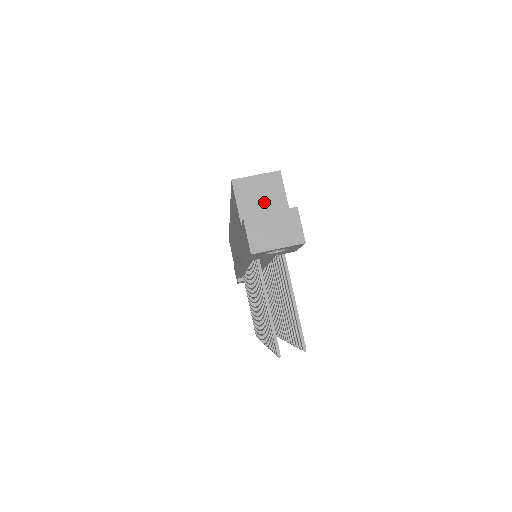
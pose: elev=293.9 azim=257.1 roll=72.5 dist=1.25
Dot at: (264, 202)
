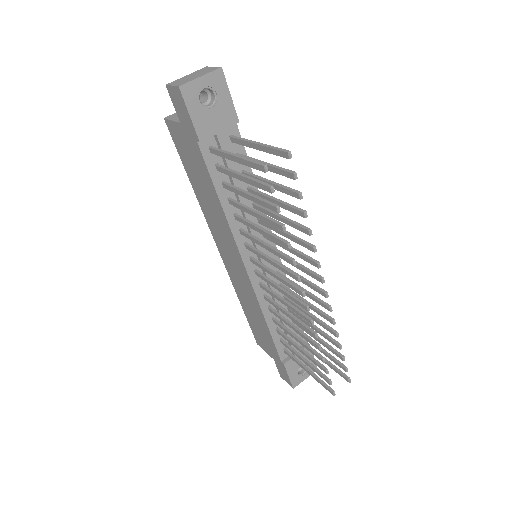
Dot at: occluded
